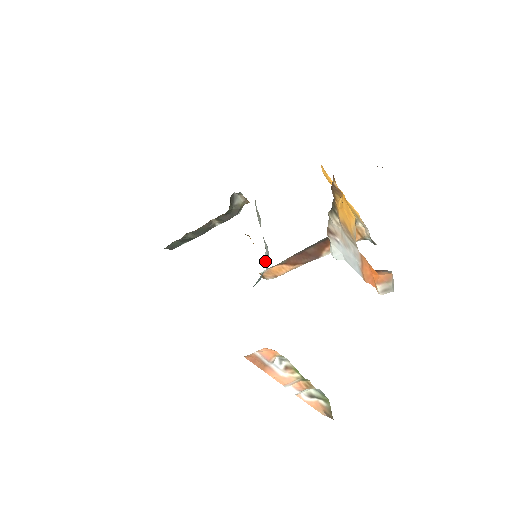
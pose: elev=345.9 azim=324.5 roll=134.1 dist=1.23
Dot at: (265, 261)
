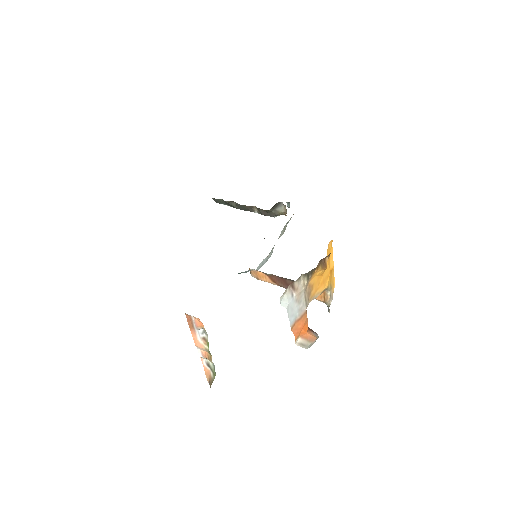
Dot at: (261, 263)
